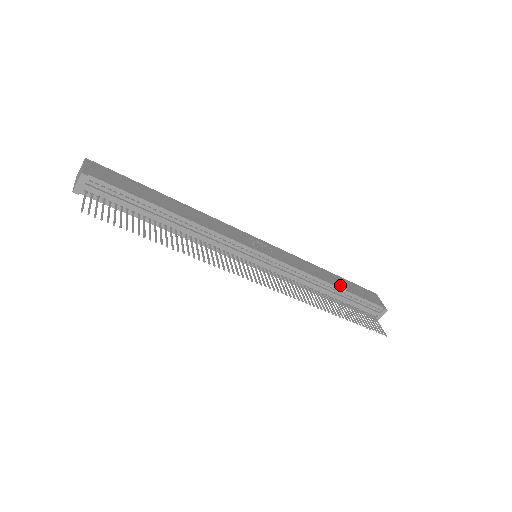
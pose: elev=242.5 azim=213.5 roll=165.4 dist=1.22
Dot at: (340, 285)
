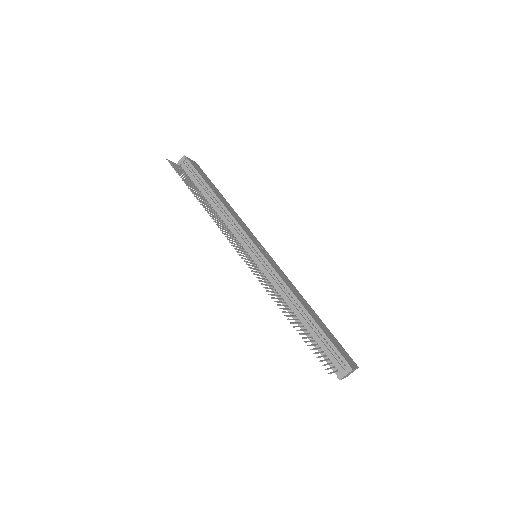
Dot at: (314, 317)
